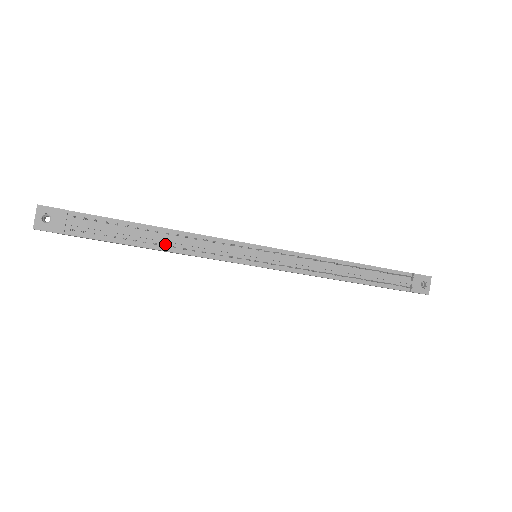
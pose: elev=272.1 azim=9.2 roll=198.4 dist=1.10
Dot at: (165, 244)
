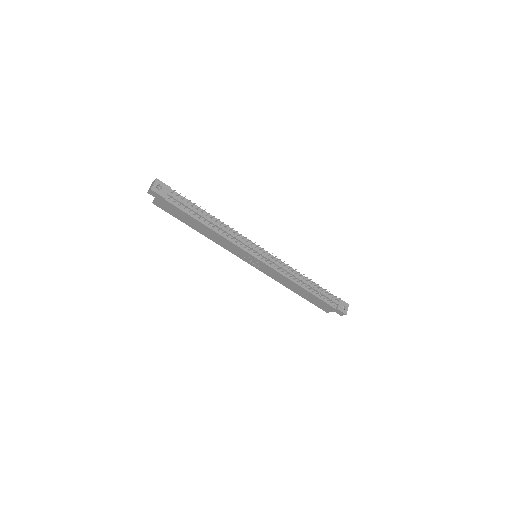
Dot at: (213, 226)
